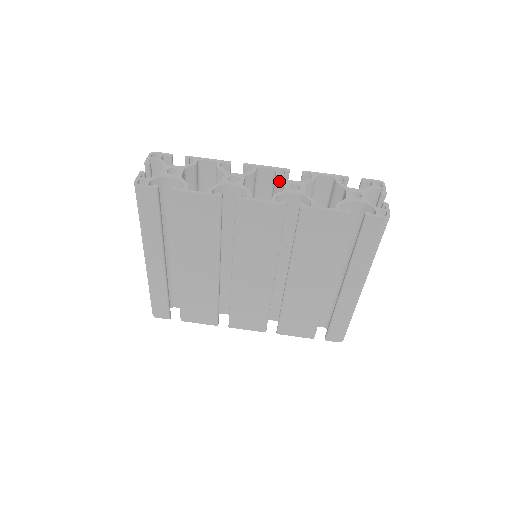
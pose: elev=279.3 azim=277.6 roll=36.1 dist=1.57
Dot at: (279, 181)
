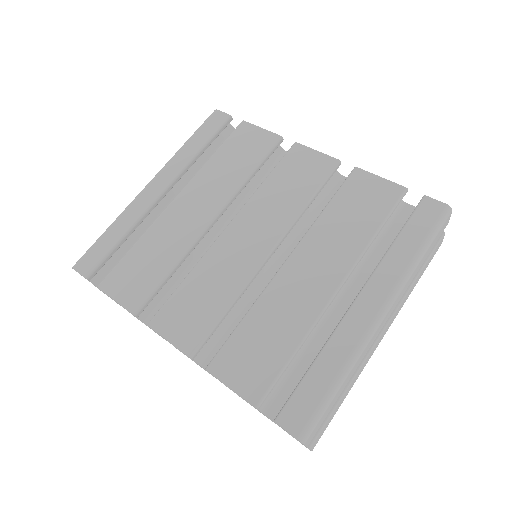
Dot at: occluded
